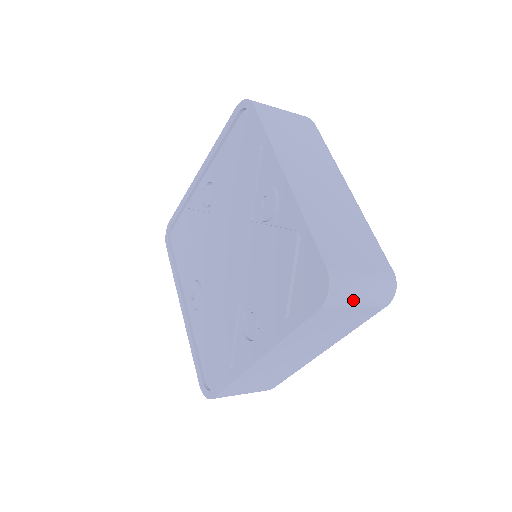
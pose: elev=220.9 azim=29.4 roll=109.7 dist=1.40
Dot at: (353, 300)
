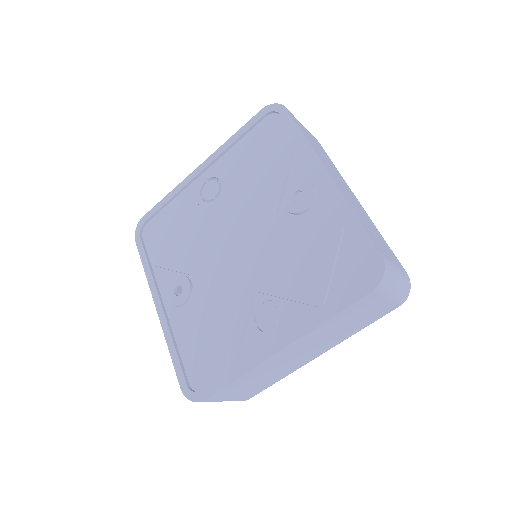
Dot at: (391, 290)
